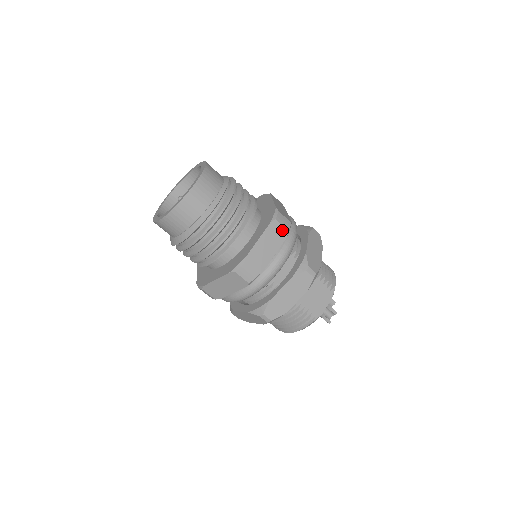
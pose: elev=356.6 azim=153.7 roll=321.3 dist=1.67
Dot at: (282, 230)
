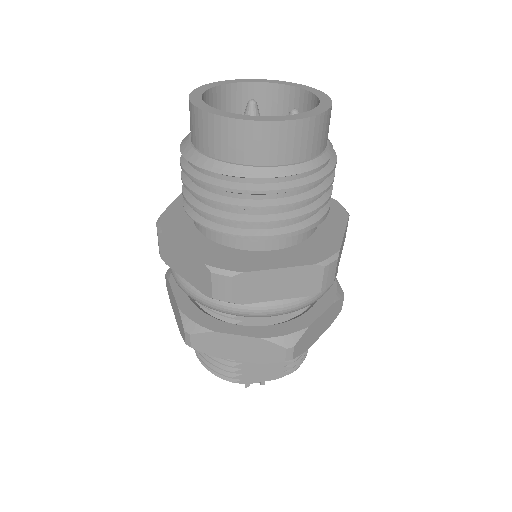
Dot at: (316, 284)
